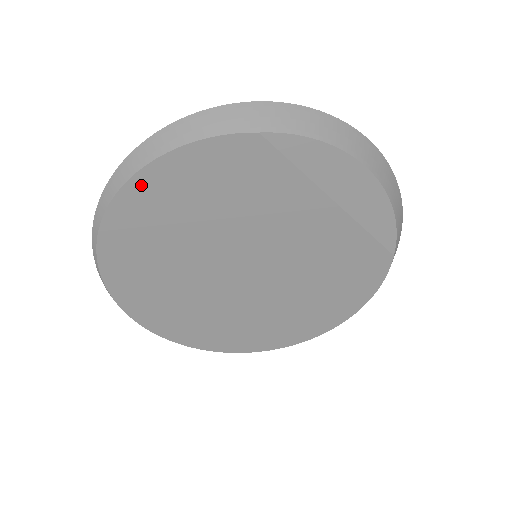
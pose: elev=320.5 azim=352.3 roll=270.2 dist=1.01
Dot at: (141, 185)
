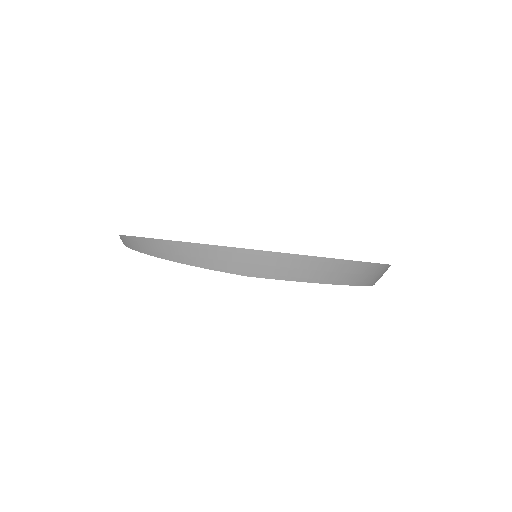
Dot at: occluded
